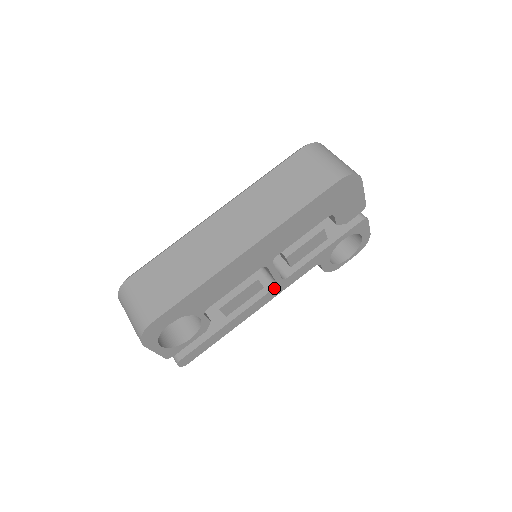
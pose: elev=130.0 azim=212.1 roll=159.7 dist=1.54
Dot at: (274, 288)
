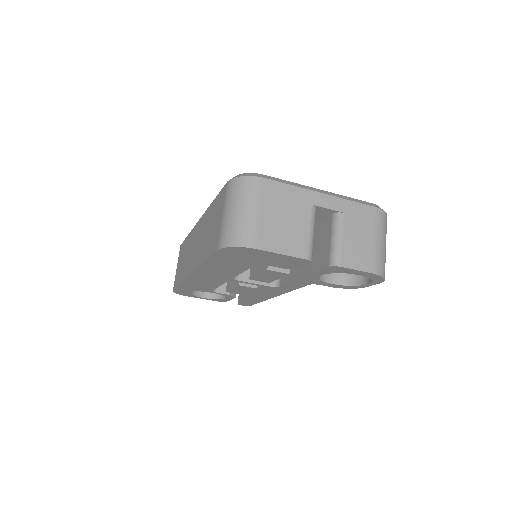
Dot at: (273, 289)
